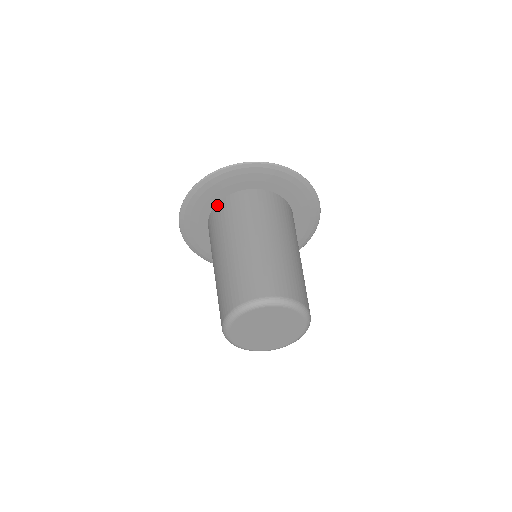
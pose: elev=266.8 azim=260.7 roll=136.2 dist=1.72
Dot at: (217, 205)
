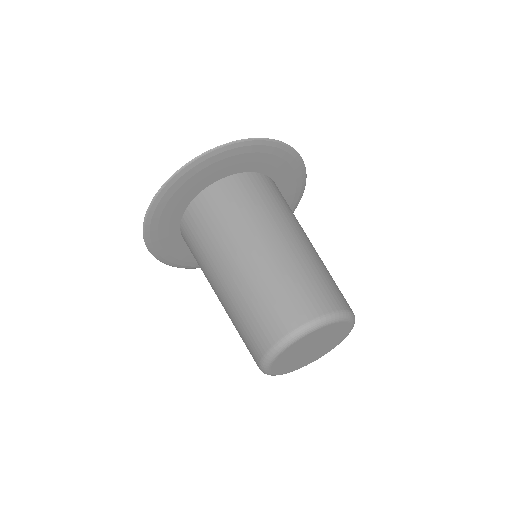
Dot at: (182, 221)
